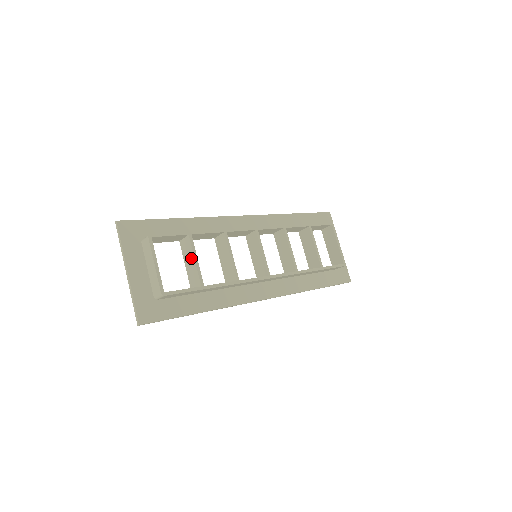
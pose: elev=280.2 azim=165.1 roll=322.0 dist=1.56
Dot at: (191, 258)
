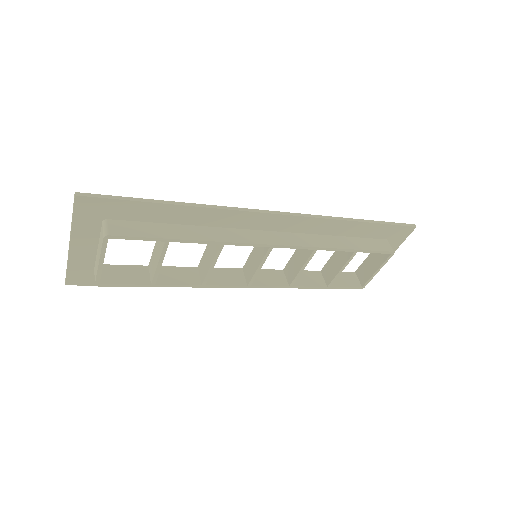
Dot at: (158, 256)
